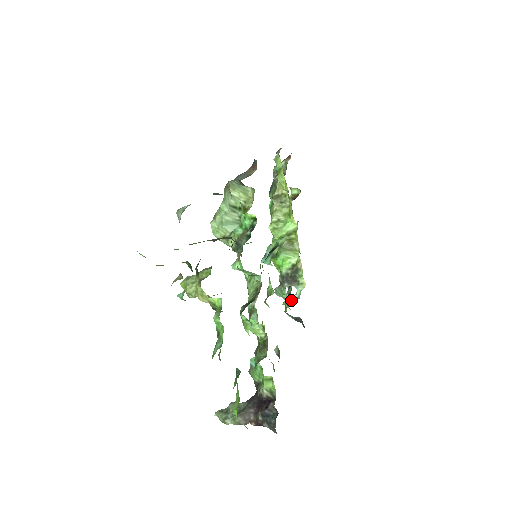
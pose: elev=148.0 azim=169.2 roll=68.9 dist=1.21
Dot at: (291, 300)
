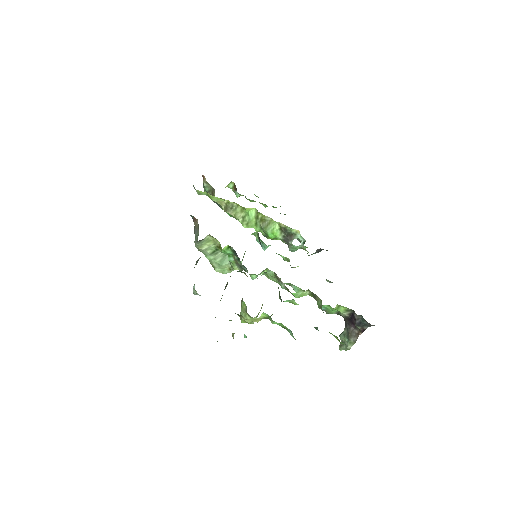
Dot at: (303, 246)
